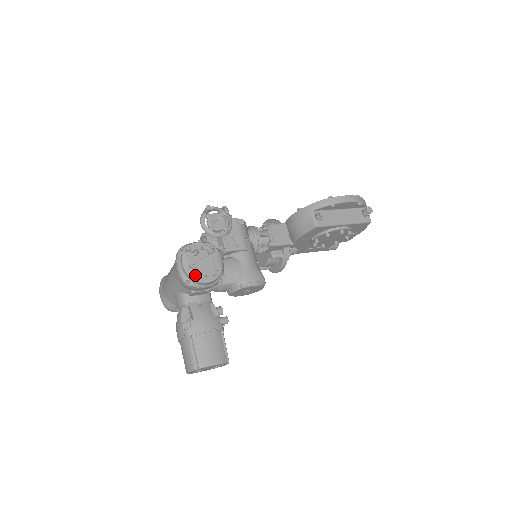
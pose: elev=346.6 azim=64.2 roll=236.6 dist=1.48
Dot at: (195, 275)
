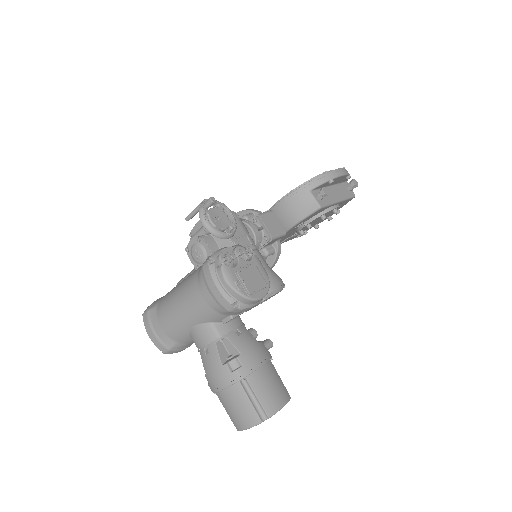
Dot at: (247, 292)
